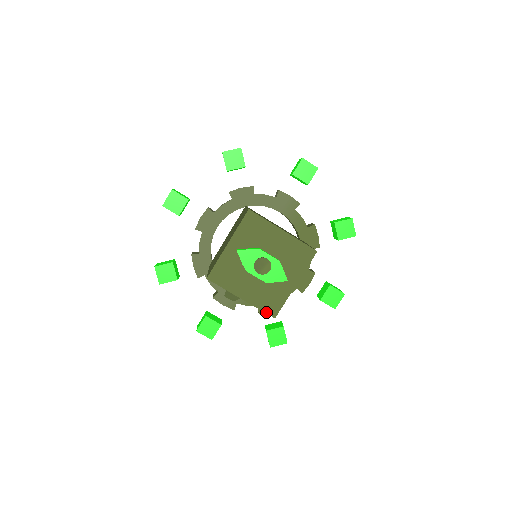
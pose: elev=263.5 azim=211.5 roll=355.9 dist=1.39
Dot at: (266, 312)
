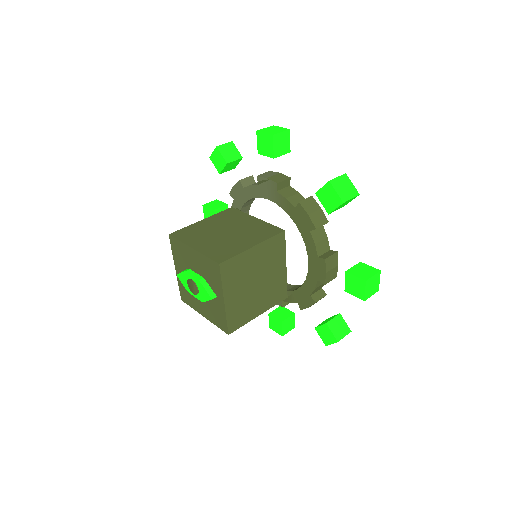
Dot at: (221, 329)
